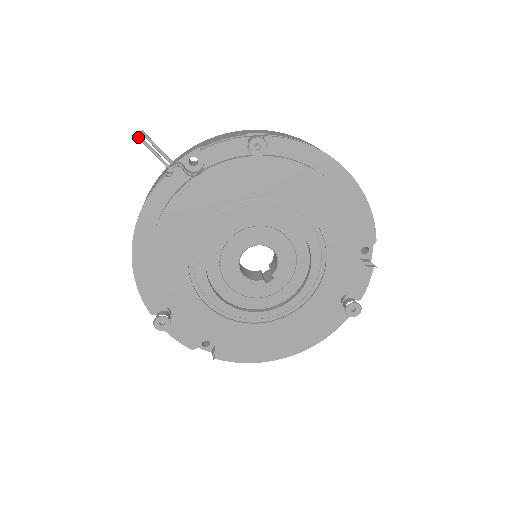
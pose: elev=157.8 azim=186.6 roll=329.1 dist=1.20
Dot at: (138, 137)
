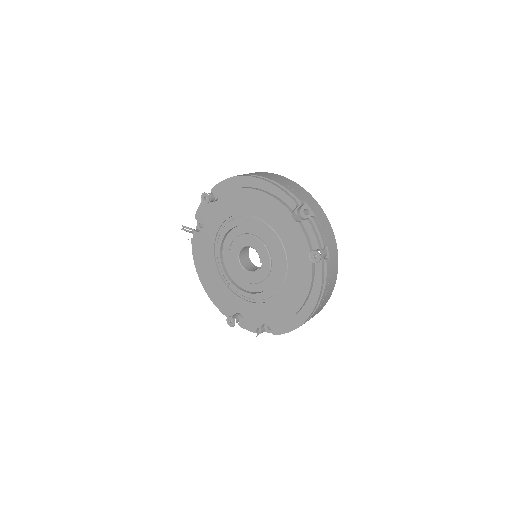
Dot at: occluded
